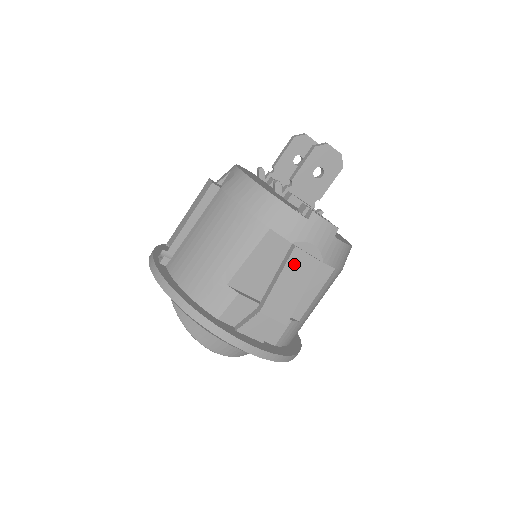
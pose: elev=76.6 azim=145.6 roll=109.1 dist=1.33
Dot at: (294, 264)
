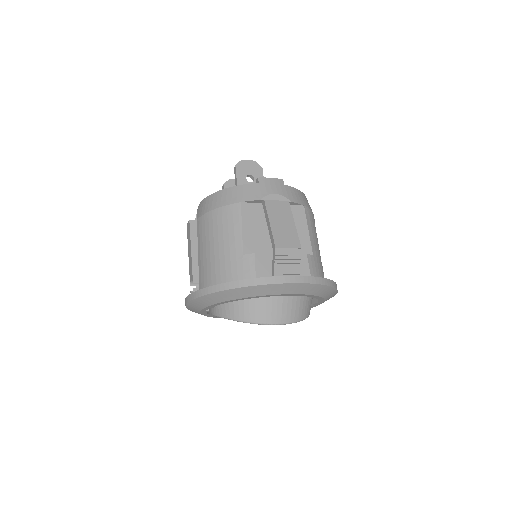
Dot at: (273, 210)
